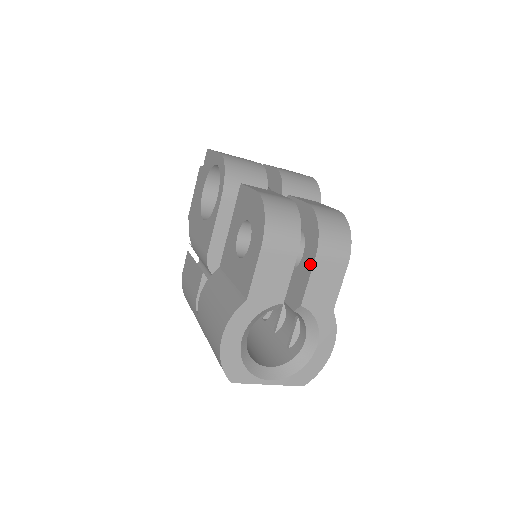
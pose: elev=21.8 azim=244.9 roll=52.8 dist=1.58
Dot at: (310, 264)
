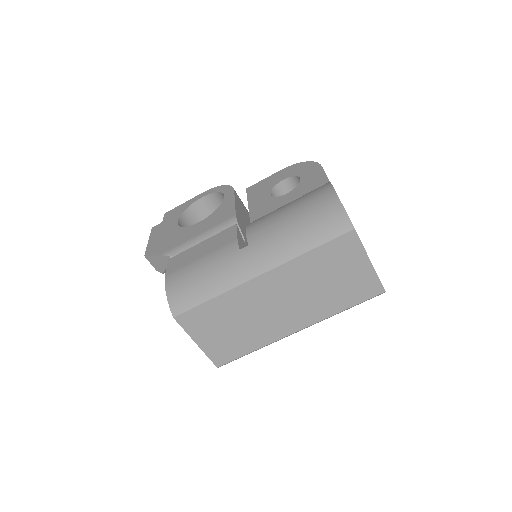
Dot at: occluded
